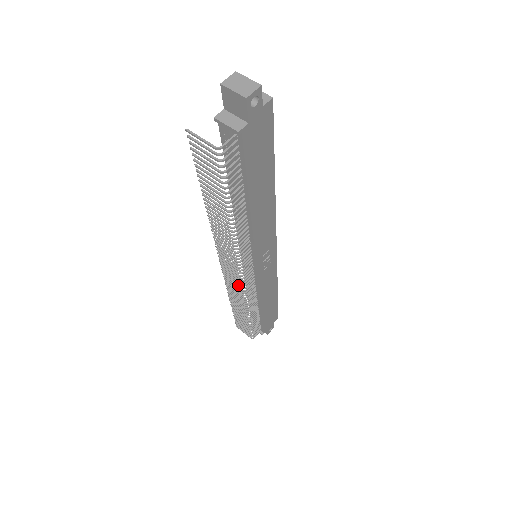
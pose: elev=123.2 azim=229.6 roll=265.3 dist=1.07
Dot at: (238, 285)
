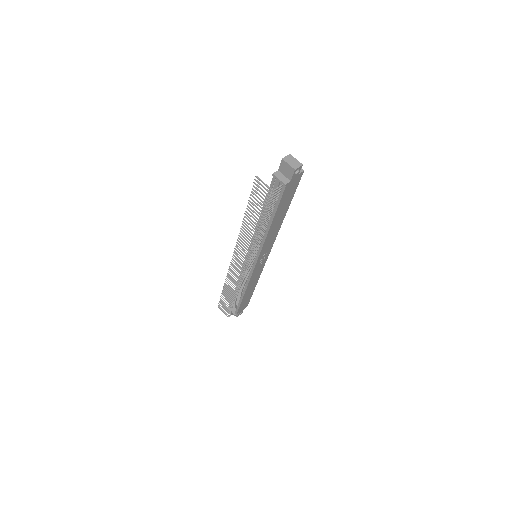
Dot at: (239, 273)
